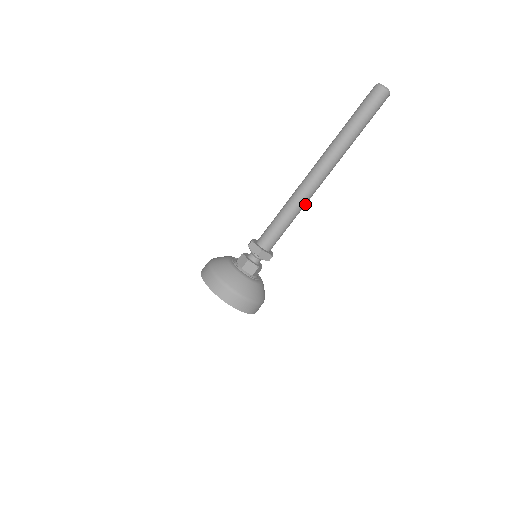
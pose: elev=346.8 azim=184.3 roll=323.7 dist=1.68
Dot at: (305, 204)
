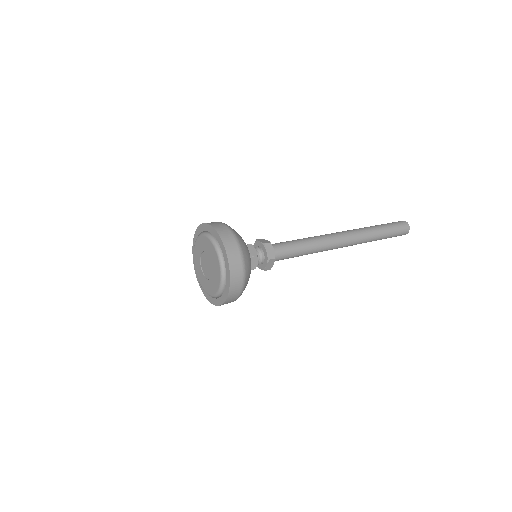
Dot at: occluded
